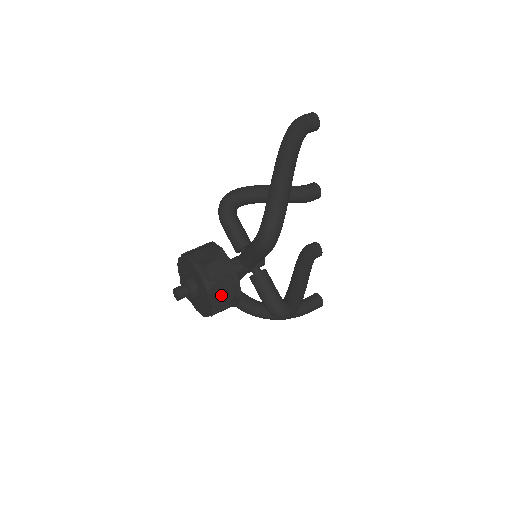
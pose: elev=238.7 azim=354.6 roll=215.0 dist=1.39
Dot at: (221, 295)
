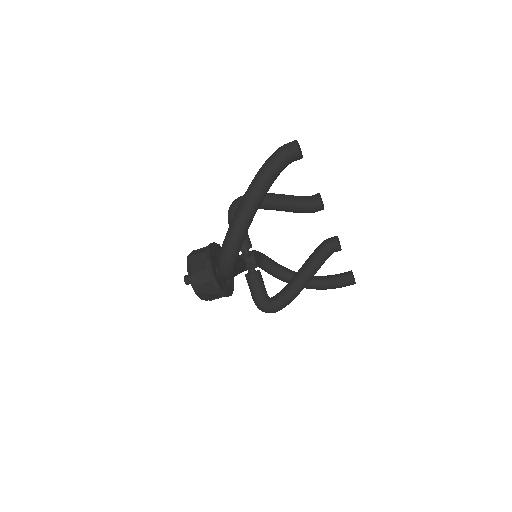
Dot at: (207, 293)
